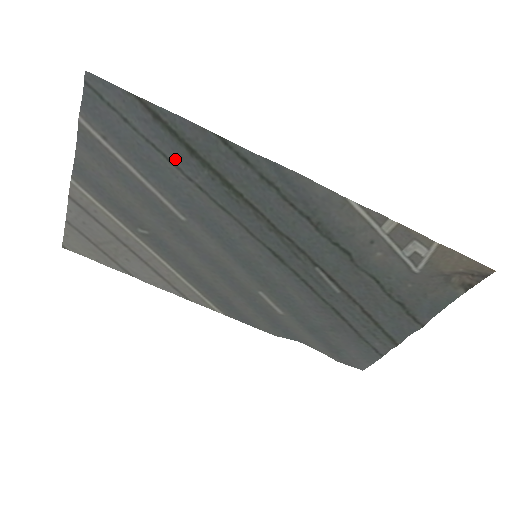
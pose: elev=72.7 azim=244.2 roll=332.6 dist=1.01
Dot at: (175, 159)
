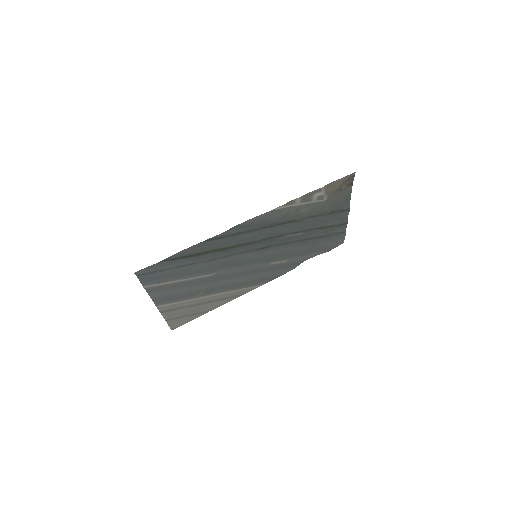
Dot at: (193, 262)
